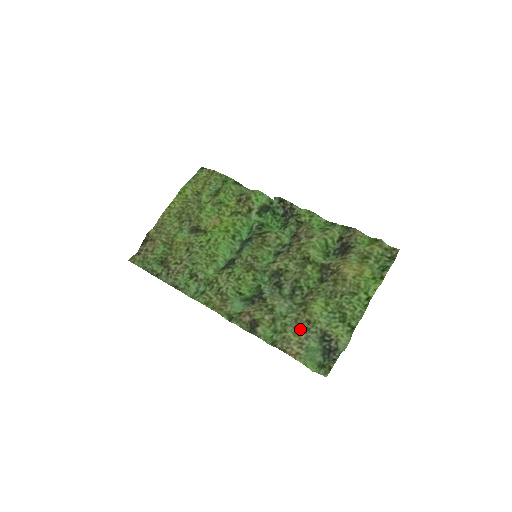
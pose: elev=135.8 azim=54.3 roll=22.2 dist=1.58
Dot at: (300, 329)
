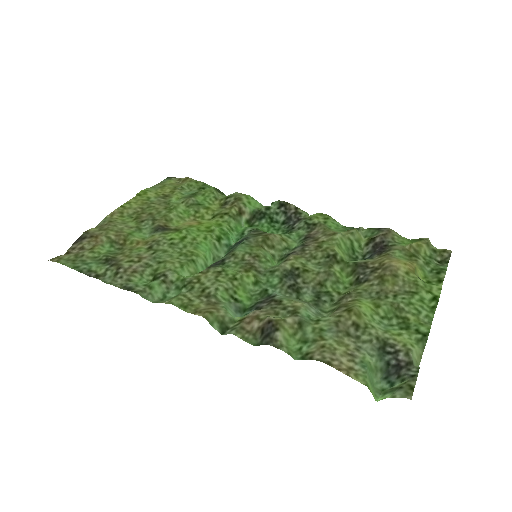
Dot at: (344, 337)
